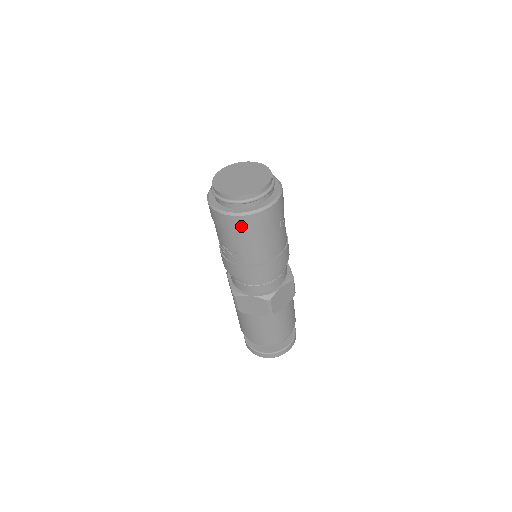
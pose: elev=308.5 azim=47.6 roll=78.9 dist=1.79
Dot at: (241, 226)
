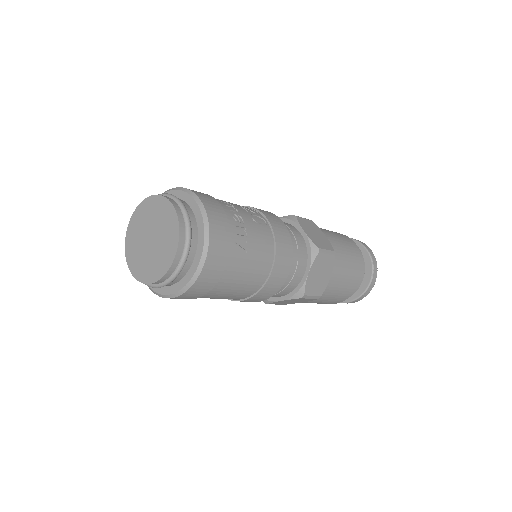
Dot at: (193, 296)
